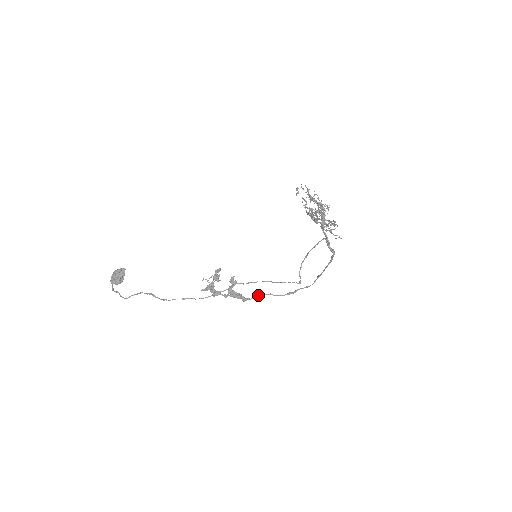
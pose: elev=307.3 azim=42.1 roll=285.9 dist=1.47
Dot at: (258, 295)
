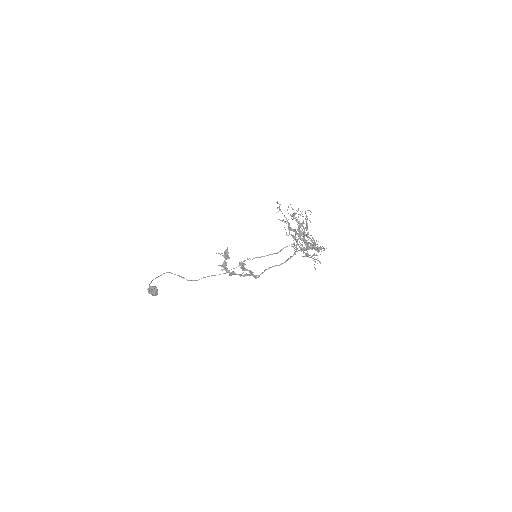
Dot at: occluded
